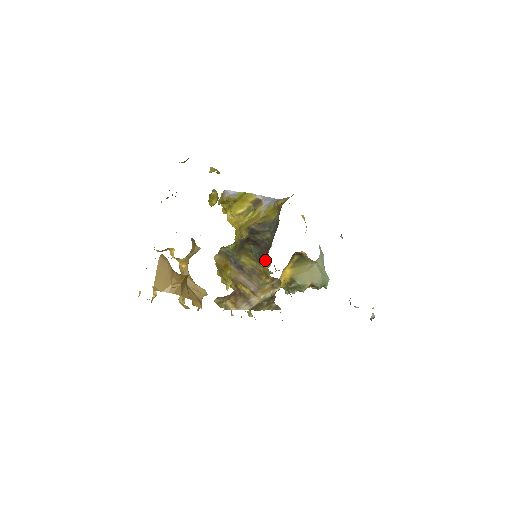
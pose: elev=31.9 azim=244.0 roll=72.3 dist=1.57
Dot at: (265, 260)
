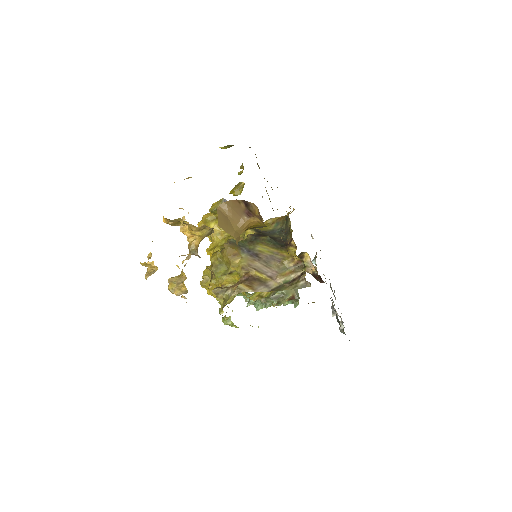
Dot at: (288, 247)
